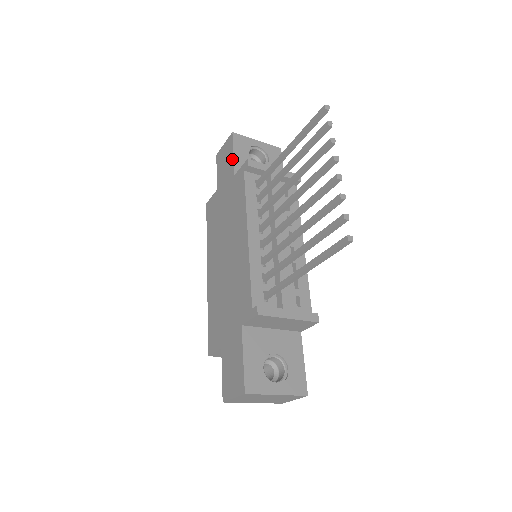
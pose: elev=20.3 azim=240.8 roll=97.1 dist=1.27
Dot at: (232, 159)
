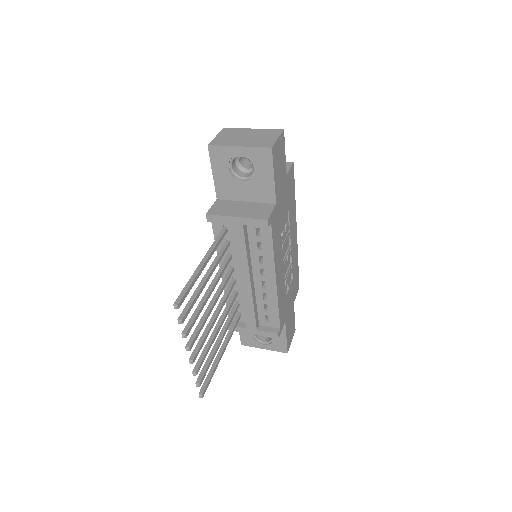
Dot at: (214, 178)
